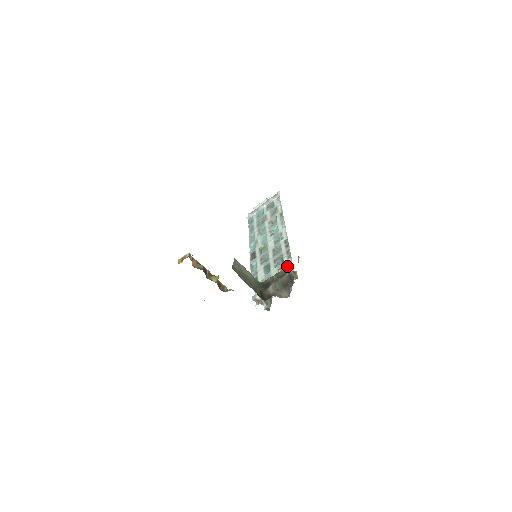
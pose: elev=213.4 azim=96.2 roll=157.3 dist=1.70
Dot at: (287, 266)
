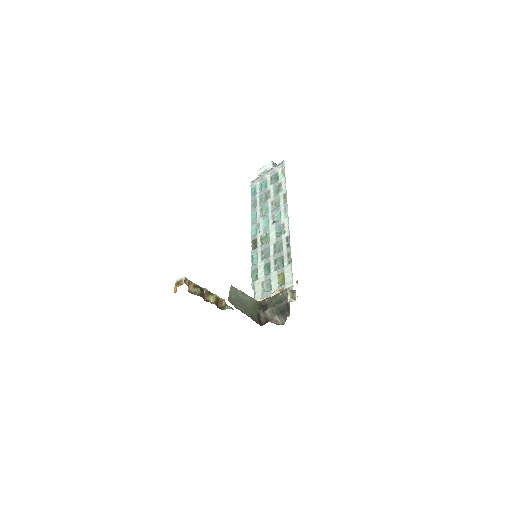
Dot at: (285, 291)
